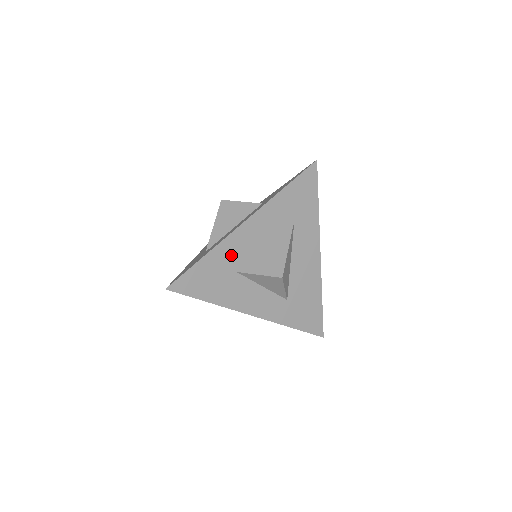
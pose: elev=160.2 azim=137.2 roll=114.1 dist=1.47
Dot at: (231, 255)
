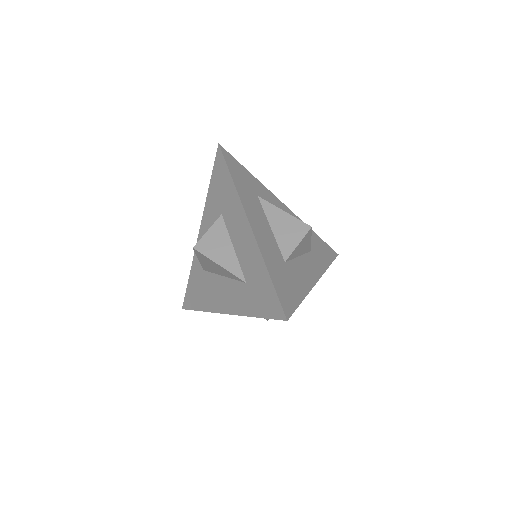
Dot at: (272, 254)
